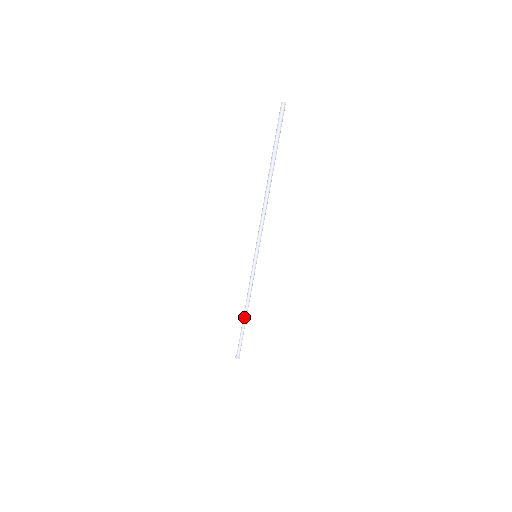
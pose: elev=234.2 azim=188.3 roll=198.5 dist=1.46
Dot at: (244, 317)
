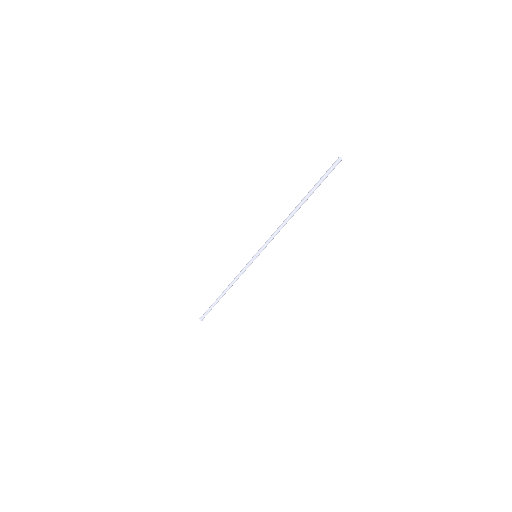
Dot at: (222, 293)
